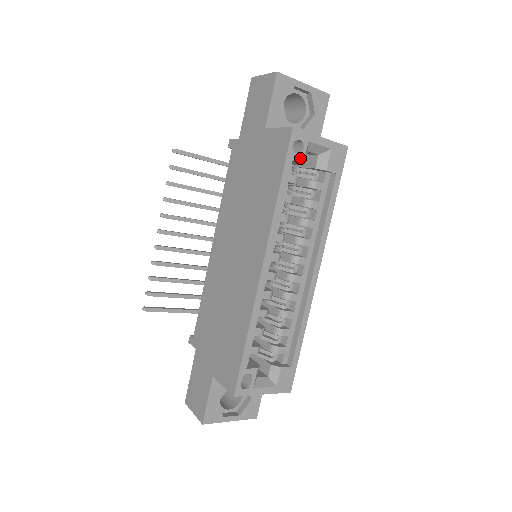
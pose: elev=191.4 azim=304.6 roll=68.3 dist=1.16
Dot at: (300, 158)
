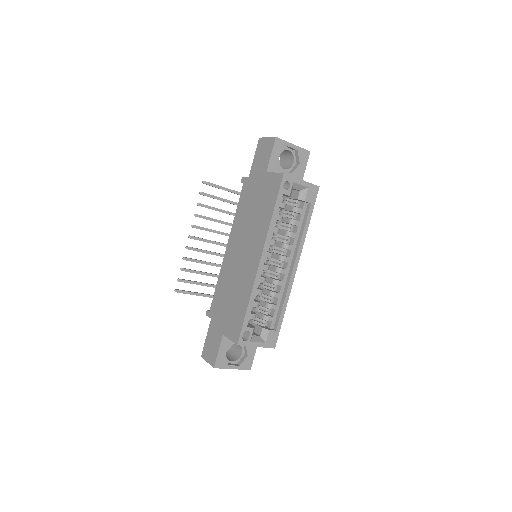
Dot at: (288, 192)
